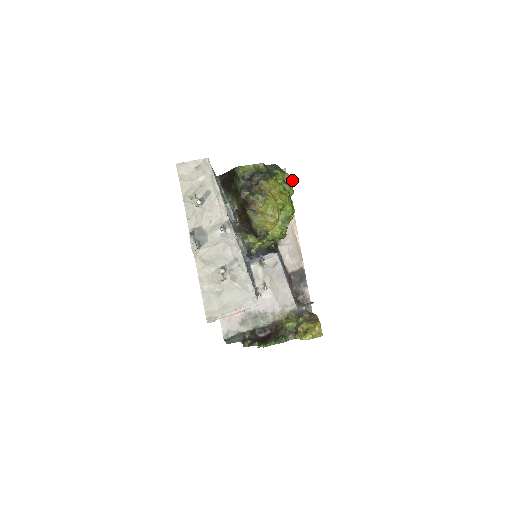
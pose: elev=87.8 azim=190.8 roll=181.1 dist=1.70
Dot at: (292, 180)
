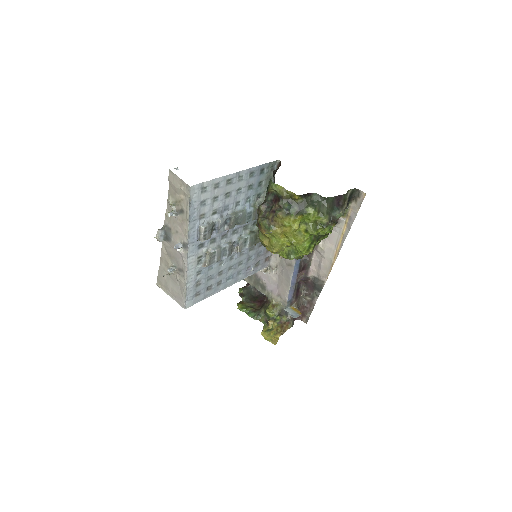
Dot at: (324, 227)
